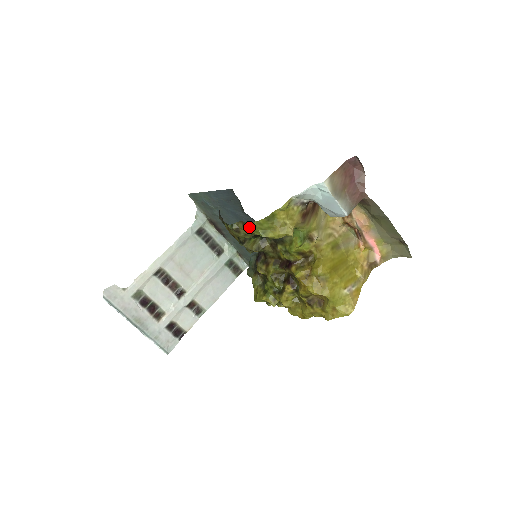
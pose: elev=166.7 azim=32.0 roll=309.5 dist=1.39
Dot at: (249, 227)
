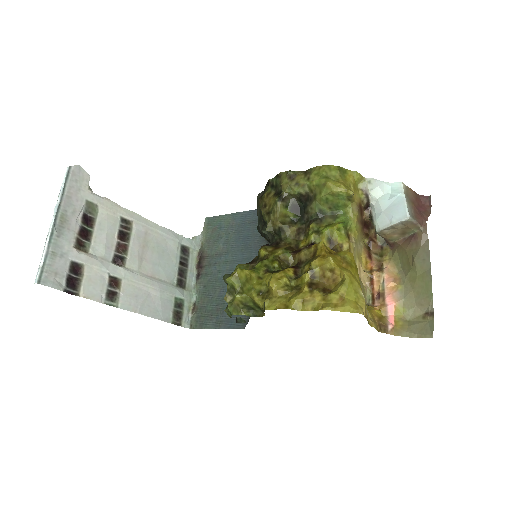
Dot at: (313, 171)
